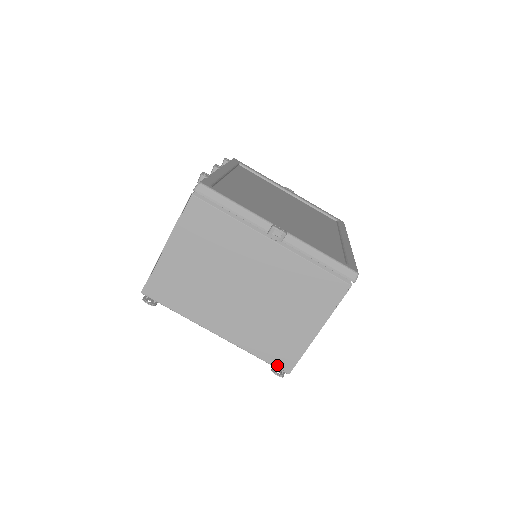
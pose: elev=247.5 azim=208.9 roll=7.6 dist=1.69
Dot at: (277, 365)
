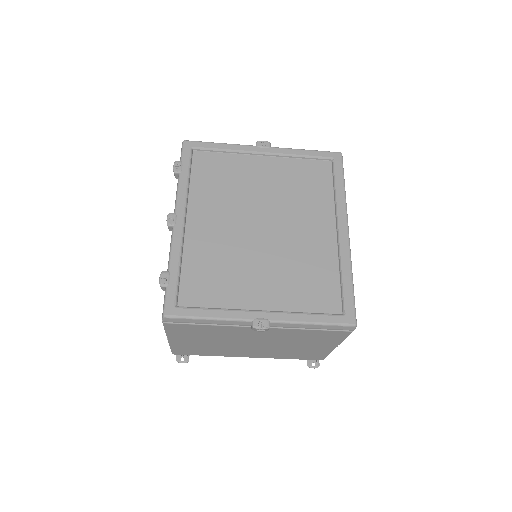
Dot at: (310, 359)
